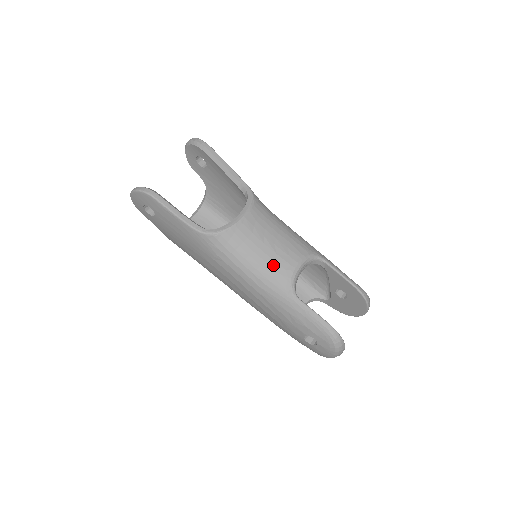
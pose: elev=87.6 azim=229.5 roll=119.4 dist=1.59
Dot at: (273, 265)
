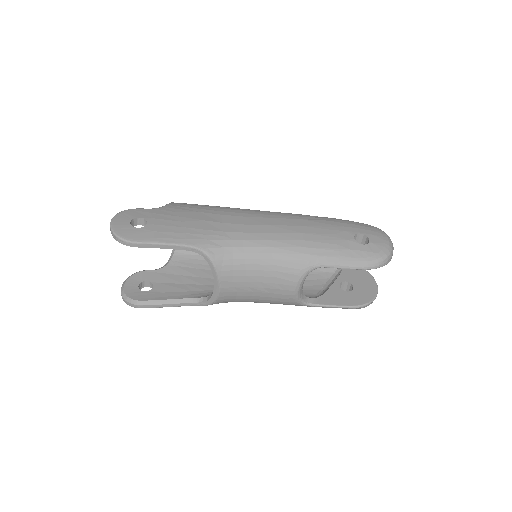
Dot at: (273, 300)
